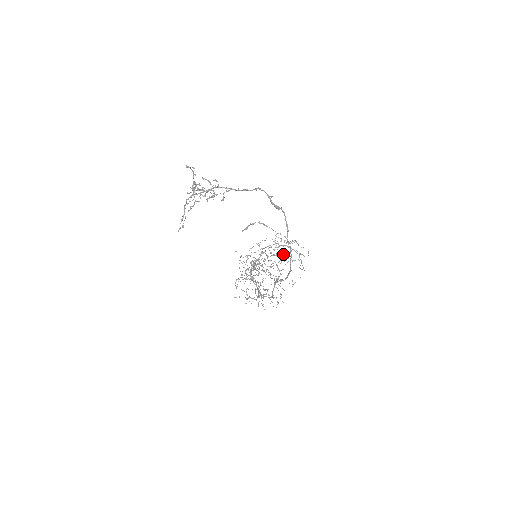
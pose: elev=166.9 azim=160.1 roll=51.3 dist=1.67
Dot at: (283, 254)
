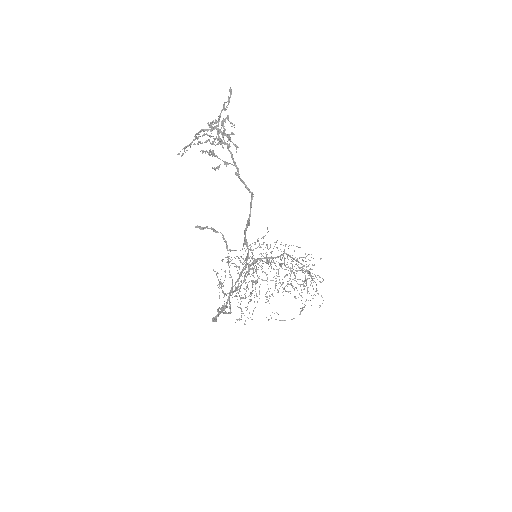
Dot at: (300, 279)
